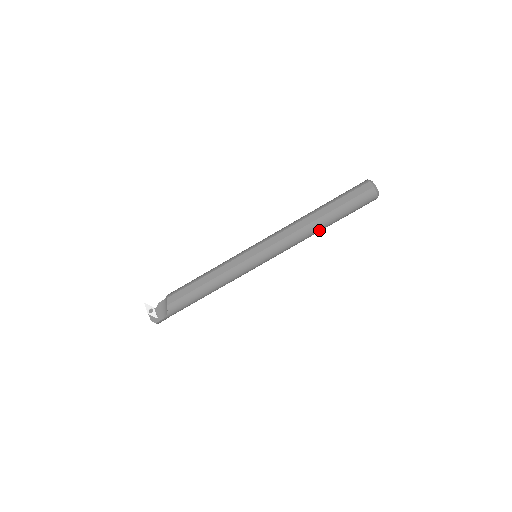
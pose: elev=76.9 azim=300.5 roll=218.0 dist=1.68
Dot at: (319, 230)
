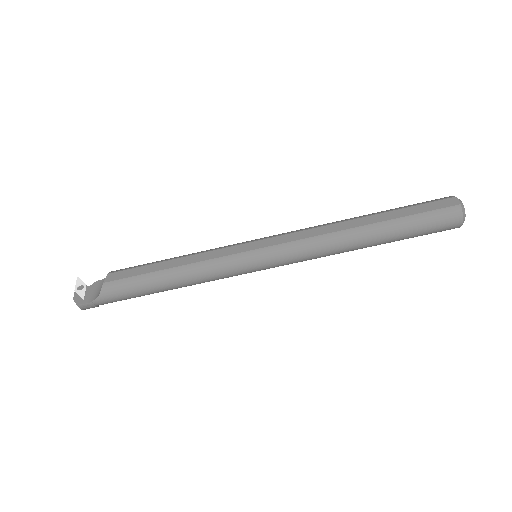
Dot at: (360, 245)
